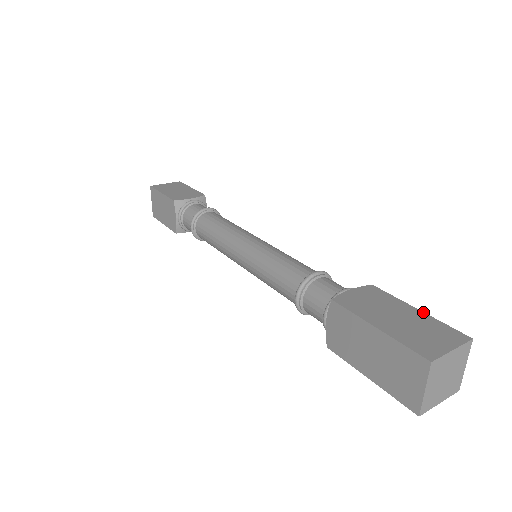
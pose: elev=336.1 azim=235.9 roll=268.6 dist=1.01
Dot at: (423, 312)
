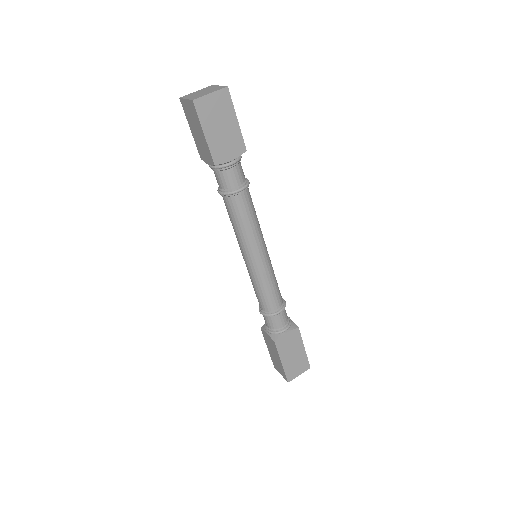
Dot at: (305, 351)
